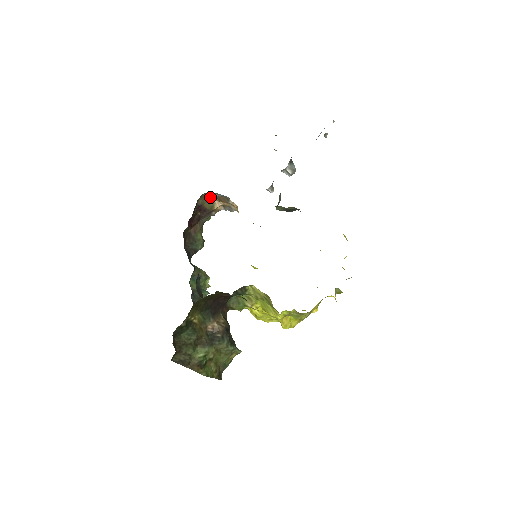
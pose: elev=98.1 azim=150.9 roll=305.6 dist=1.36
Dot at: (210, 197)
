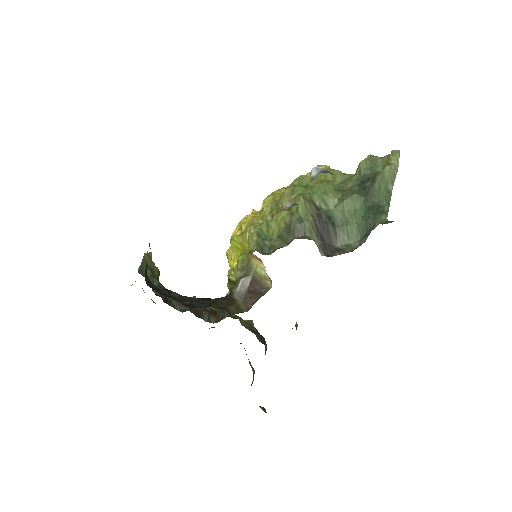
Dot at: occluded
